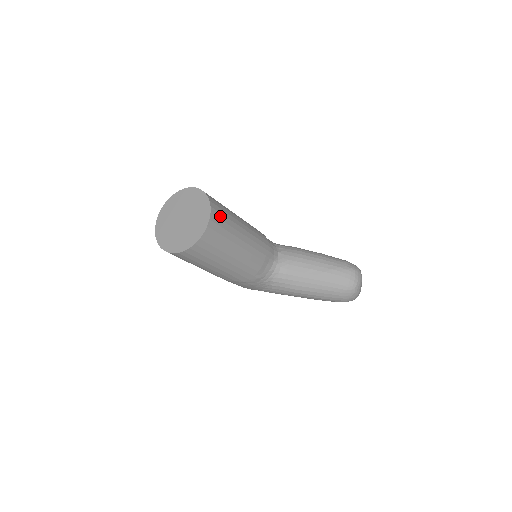
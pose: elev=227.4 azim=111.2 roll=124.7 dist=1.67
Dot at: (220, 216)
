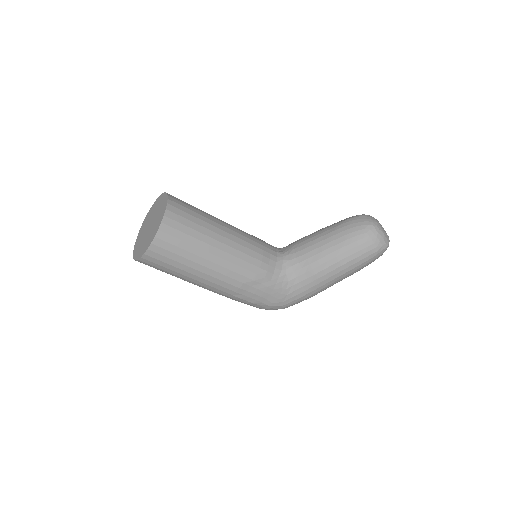
Dot at: (182, 202)
